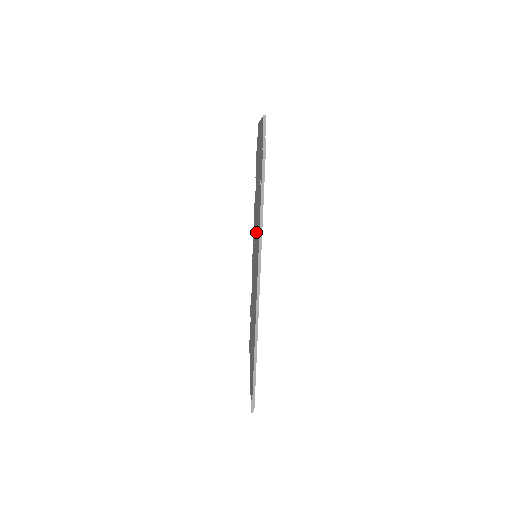
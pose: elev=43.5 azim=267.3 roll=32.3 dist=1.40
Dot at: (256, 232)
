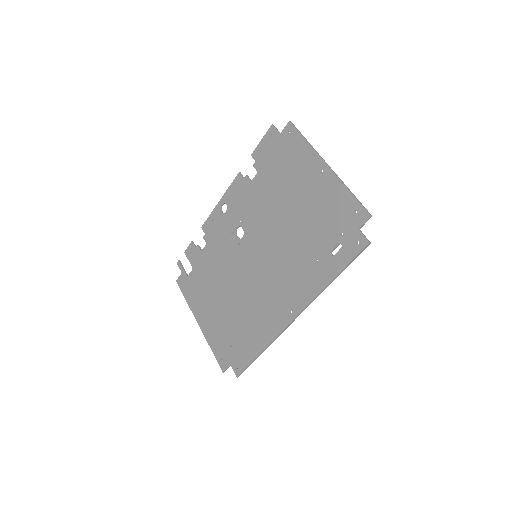
Dot at: (278, 252)
